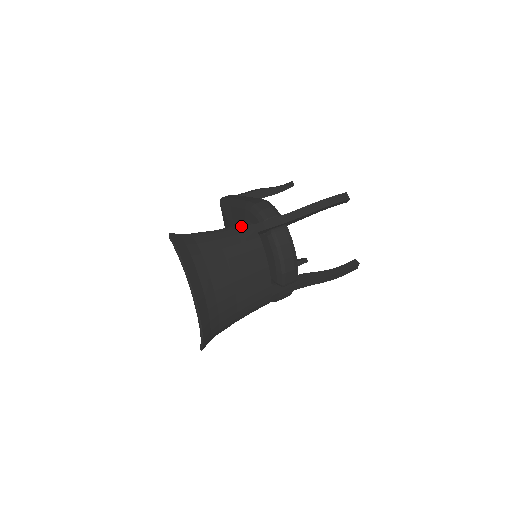
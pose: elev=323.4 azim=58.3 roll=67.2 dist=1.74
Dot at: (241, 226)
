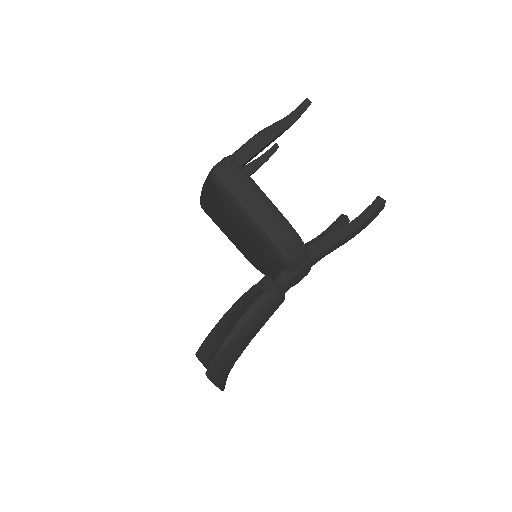
Dot at: (271, 301)
